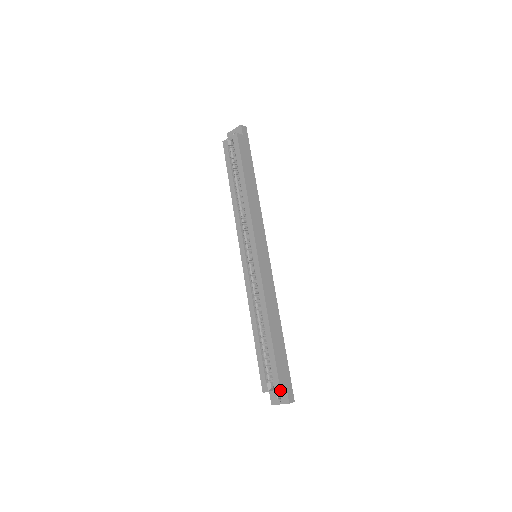
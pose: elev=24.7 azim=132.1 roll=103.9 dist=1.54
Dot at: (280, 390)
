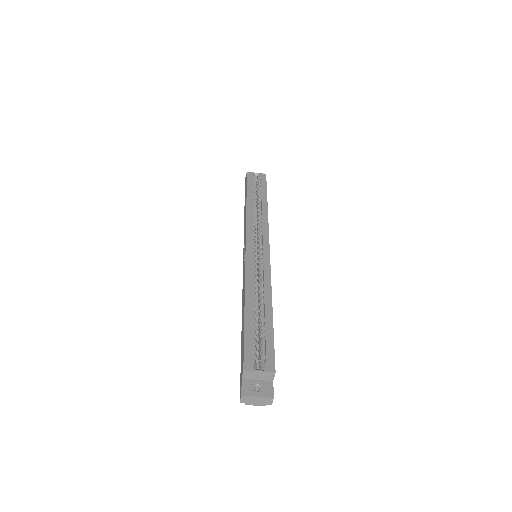
Dot at: (275, 372)
